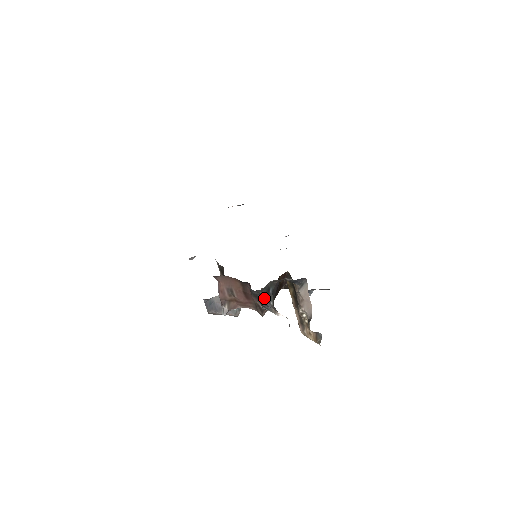
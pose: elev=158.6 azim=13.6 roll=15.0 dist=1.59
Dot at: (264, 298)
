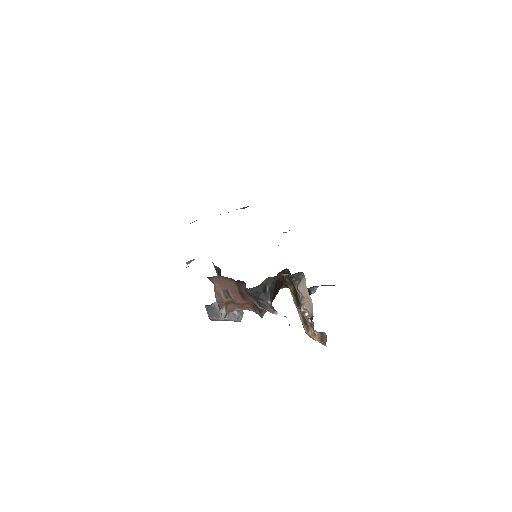
Dot at: (260, 297)
